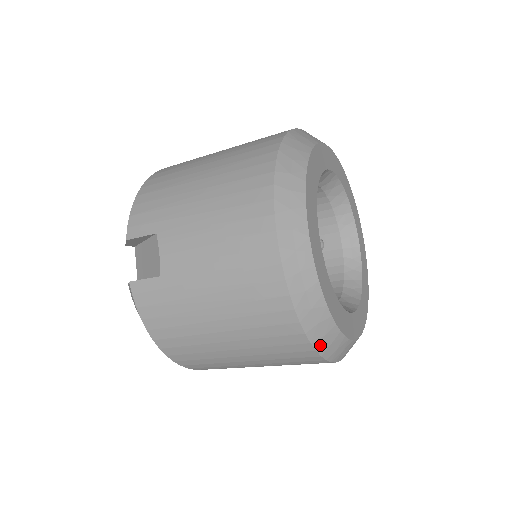
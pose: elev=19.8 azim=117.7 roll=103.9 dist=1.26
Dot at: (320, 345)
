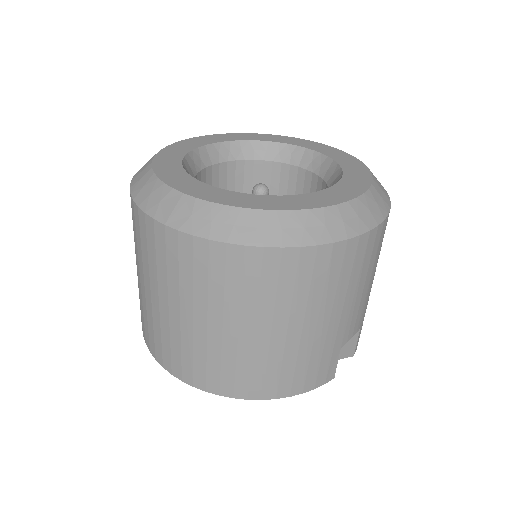
Dot at: (135, 189)
